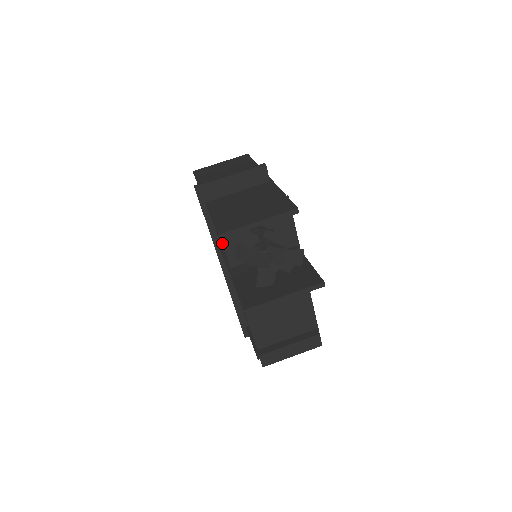
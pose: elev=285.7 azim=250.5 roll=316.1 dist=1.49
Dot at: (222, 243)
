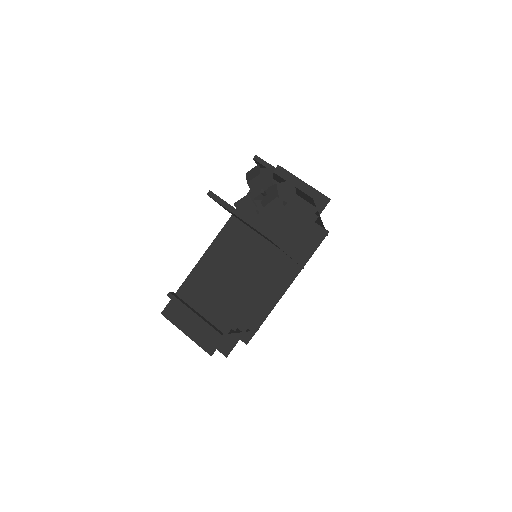
Dot at: occluded
